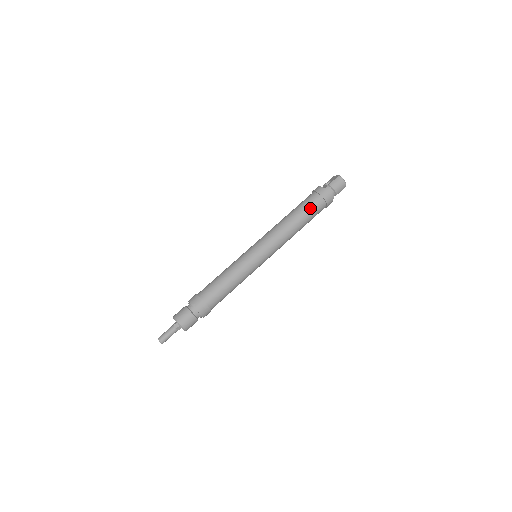
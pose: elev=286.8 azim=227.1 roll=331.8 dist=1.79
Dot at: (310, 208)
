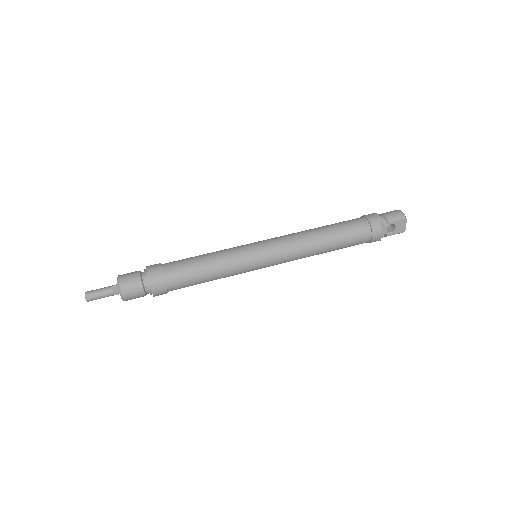
Dot at: (343, 222)
